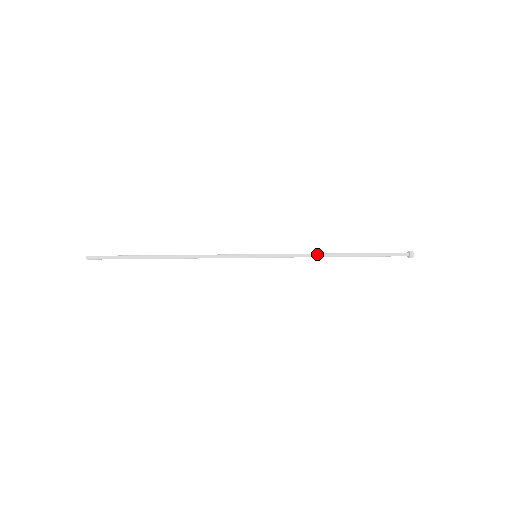
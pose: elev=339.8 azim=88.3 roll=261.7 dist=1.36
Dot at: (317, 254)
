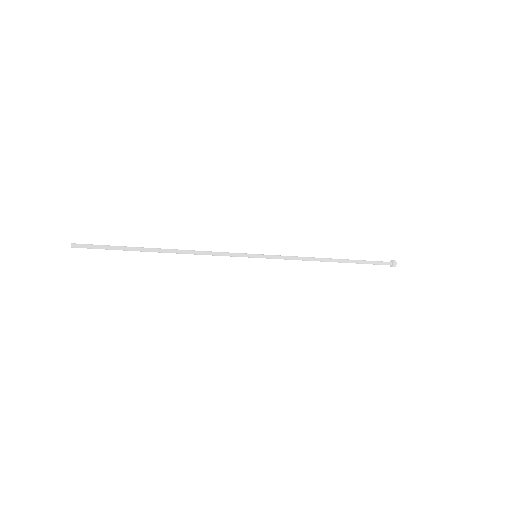
Dot at: (314, 258)
